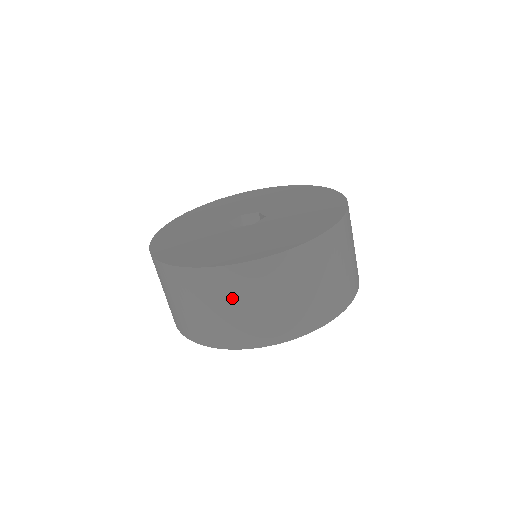
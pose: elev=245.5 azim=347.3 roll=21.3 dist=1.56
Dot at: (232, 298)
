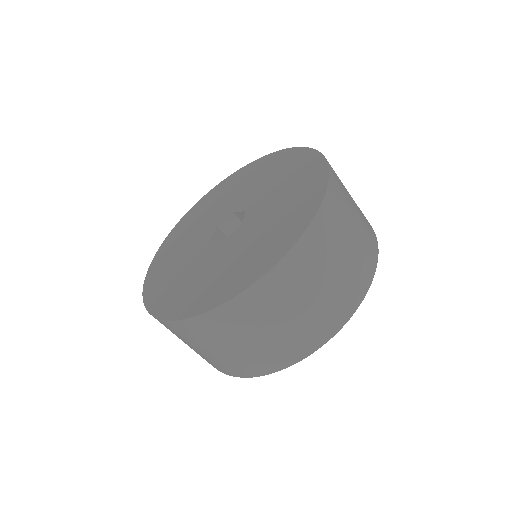
Dot at: (181, 339)
